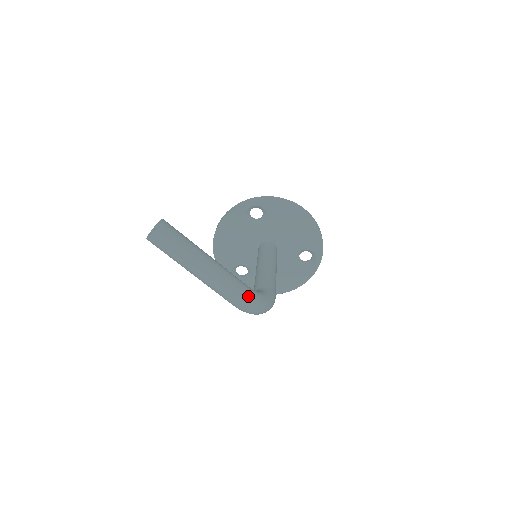
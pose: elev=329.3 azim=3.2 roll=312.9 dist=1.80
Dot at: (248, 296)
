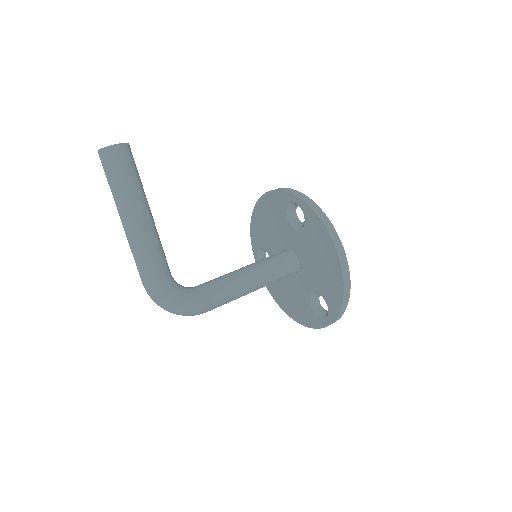
Dot at: (153, 284)
